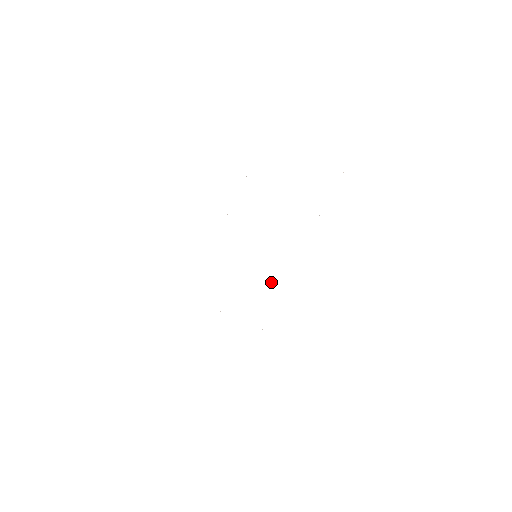
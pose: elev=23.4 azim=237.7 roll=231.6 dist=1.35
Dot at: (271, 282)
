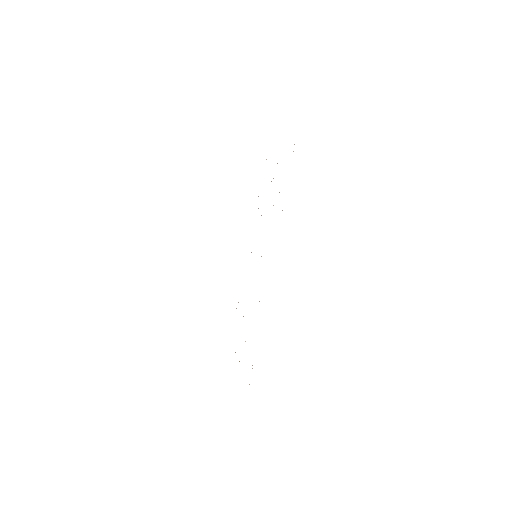
Dot at: occluded
